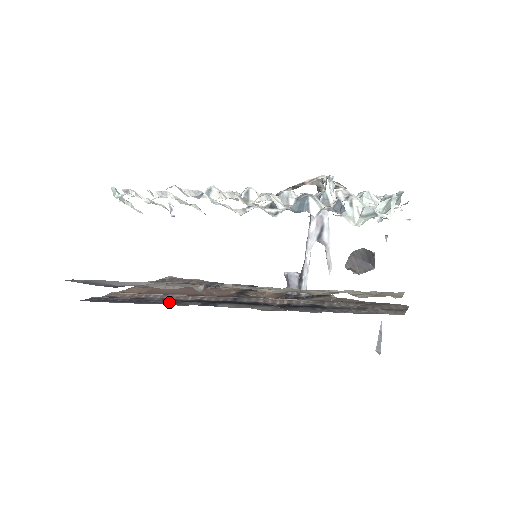
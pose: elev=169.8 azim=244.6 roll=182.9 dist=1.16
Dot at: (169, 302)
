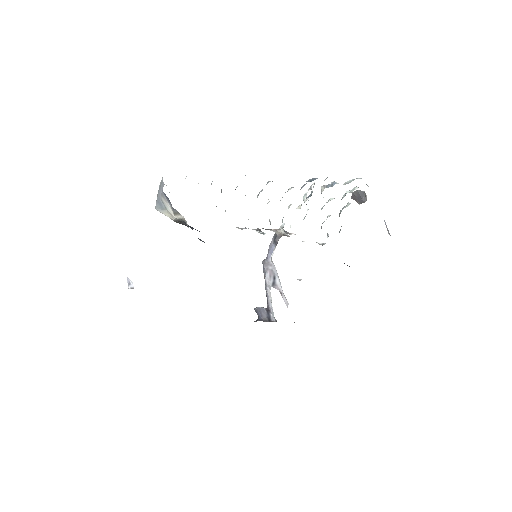
Dot at: occluded
